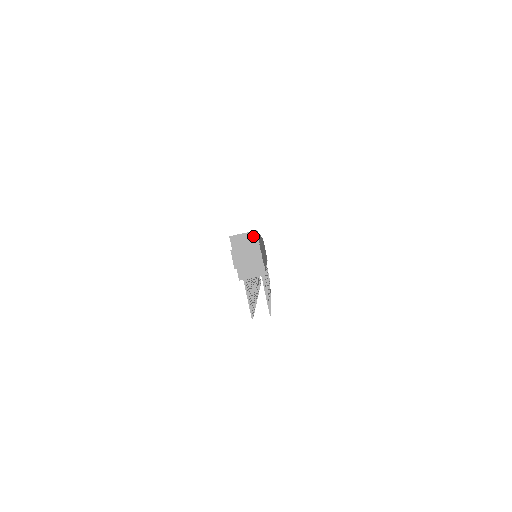
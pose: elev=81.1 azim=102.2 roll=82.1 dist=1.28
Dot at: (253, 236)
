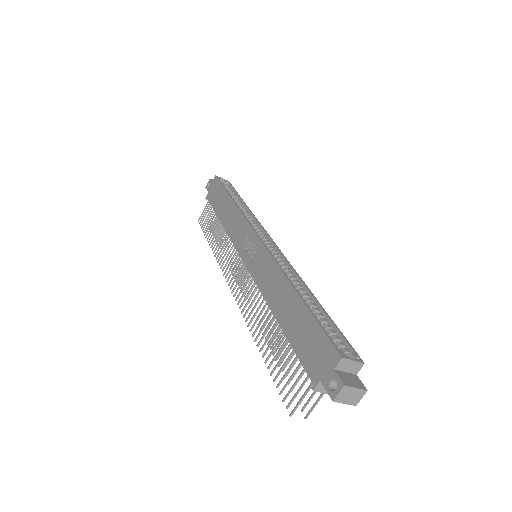
Dot at: (358, 366)
